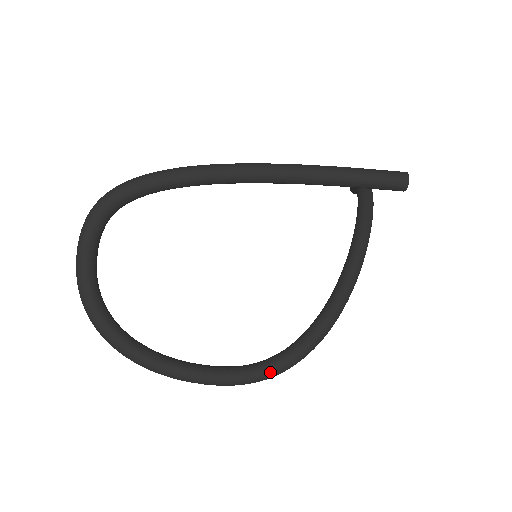
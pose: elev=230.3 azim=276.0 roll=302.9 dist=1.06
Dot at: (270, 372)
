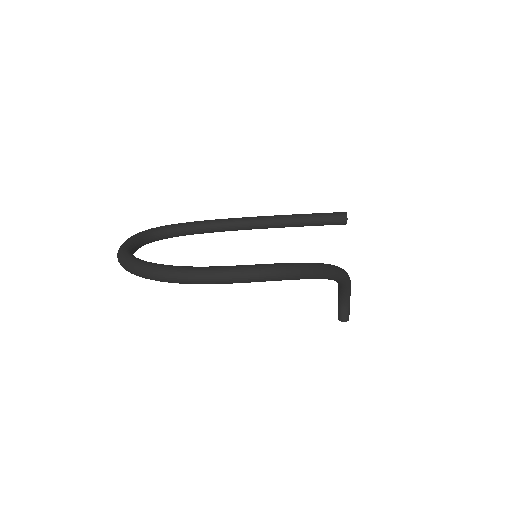
Dot at: (277, 264)
